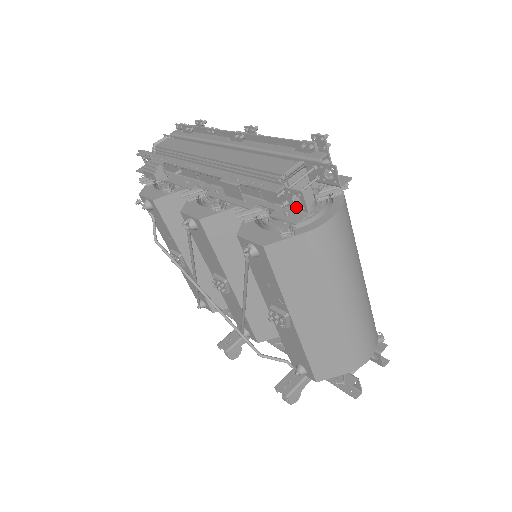
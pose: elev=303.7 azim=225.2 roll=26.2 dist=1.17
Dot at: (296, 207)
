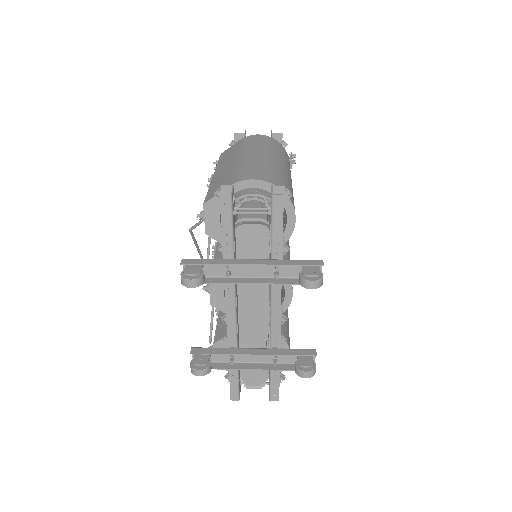
Dot at: occluded
